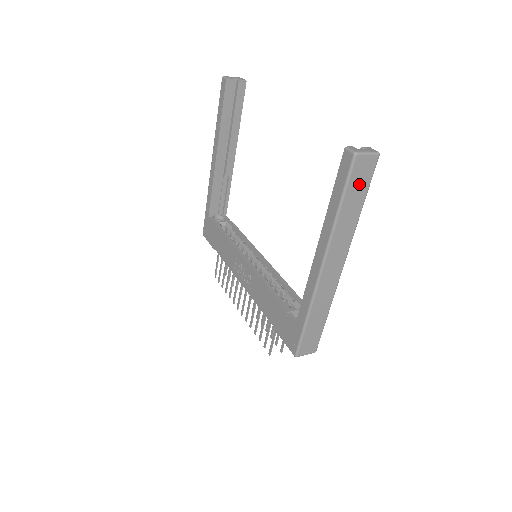
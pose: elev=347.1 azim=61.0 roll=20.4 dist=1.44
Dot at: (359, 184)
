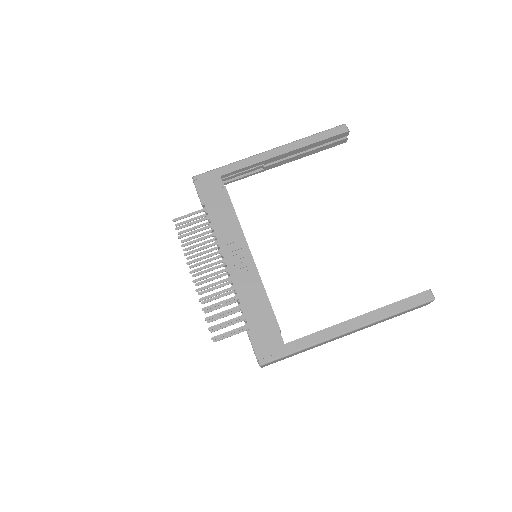
Dot at: occluded
